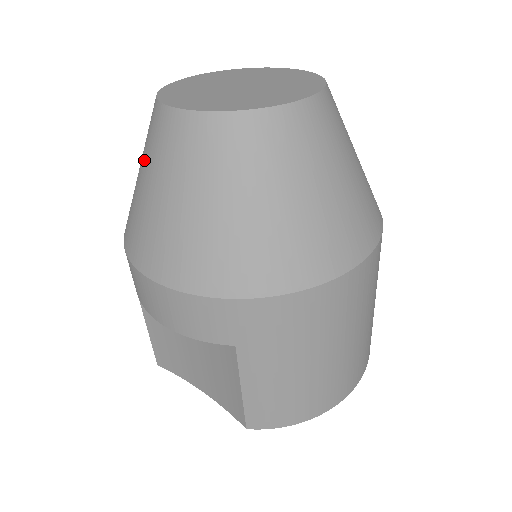
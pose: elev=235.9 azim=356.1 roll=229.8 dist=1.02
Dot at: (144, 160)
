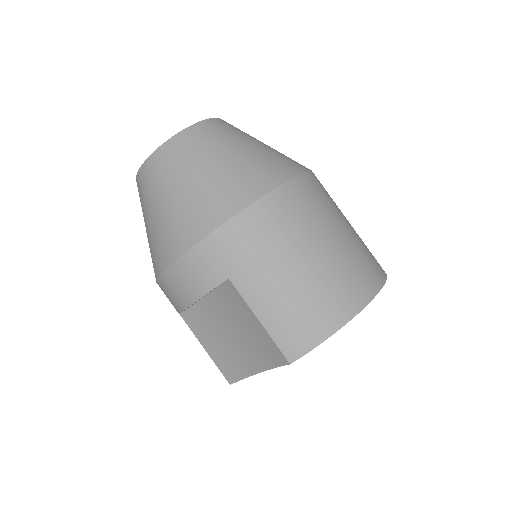
Dot at: occluded
